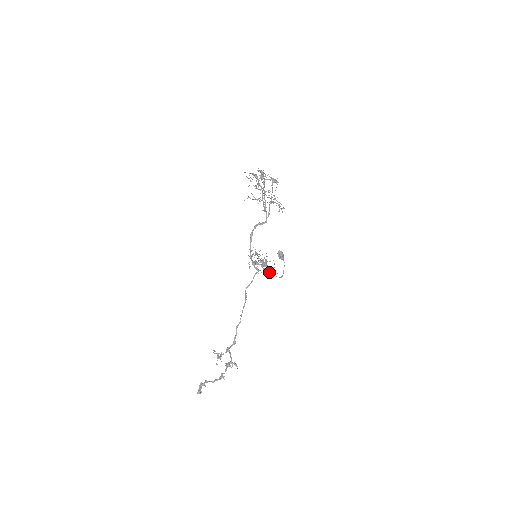
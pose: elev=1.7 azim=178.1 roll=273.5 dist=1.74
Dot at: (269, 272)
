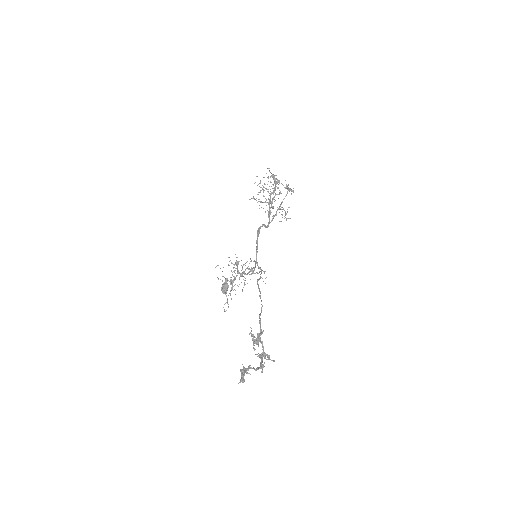
Dot at: (228, 295)
